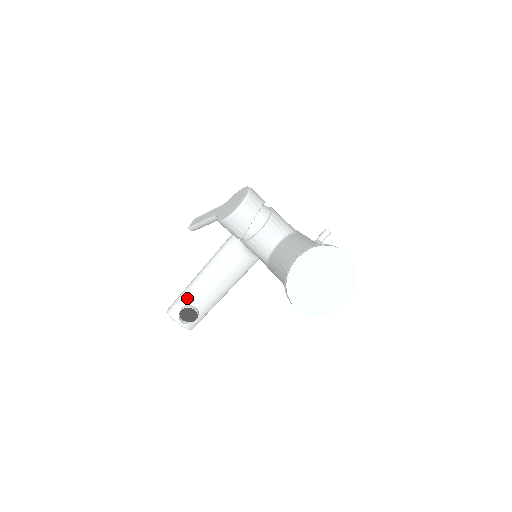
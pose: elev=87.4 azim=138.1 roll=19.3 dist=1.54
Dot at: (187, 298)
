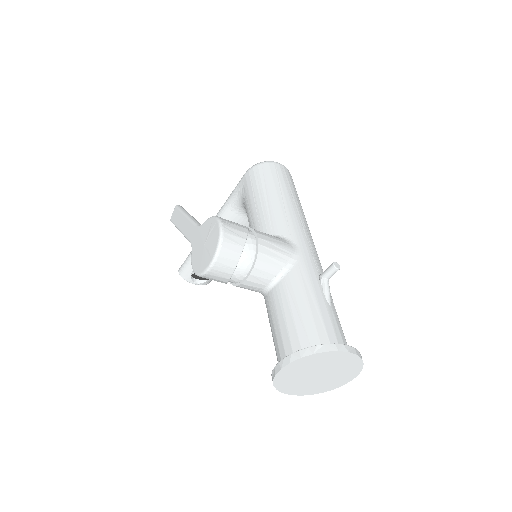
Dot at: occluded
